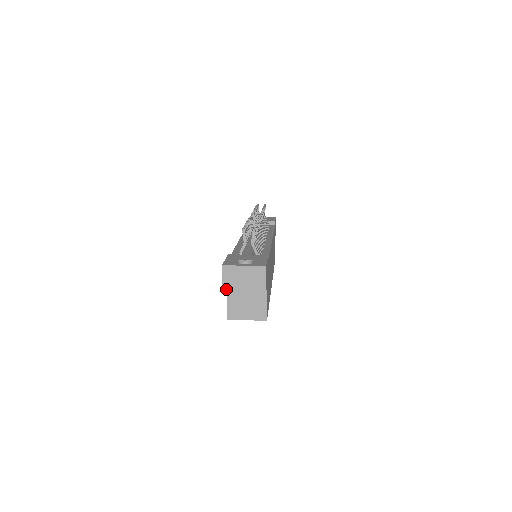
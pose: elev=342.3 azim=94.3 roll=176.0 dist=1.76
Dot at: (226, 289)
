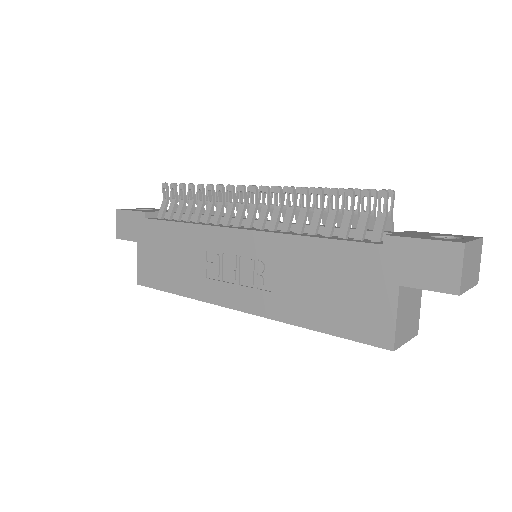
Dot at: (462, 286)
